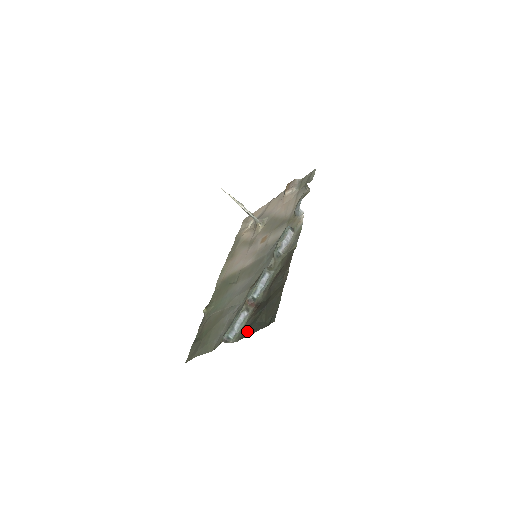
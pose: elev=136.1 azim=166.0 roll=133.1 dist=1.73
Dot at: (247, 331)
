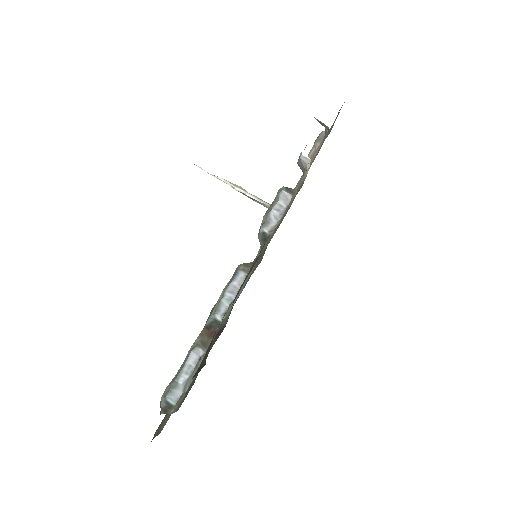
Dot at: occluded
